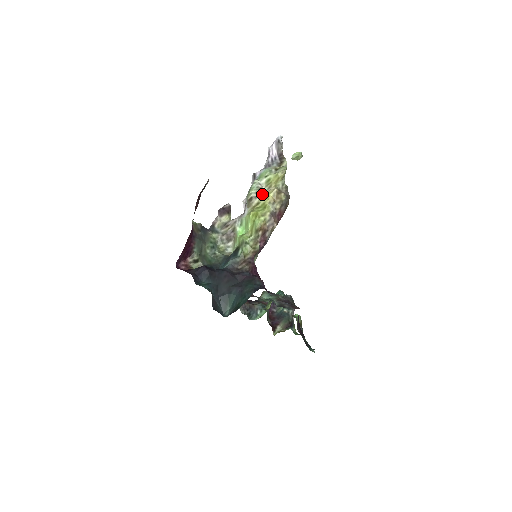
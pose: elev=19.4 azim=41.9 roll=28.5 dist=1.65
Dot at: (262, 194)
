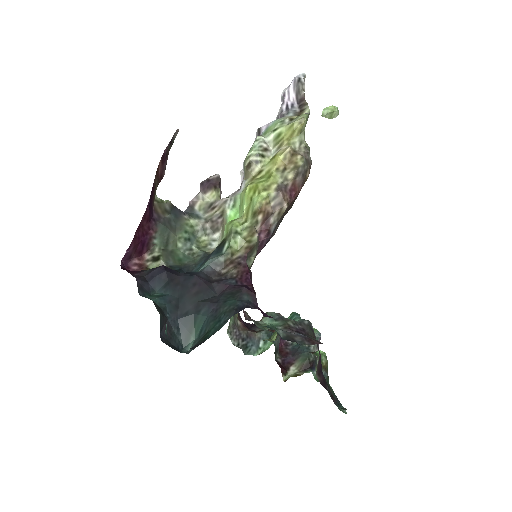
Dot at: (267, 157)
